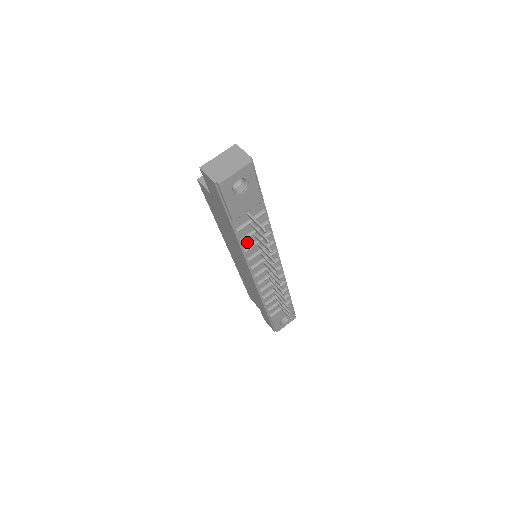
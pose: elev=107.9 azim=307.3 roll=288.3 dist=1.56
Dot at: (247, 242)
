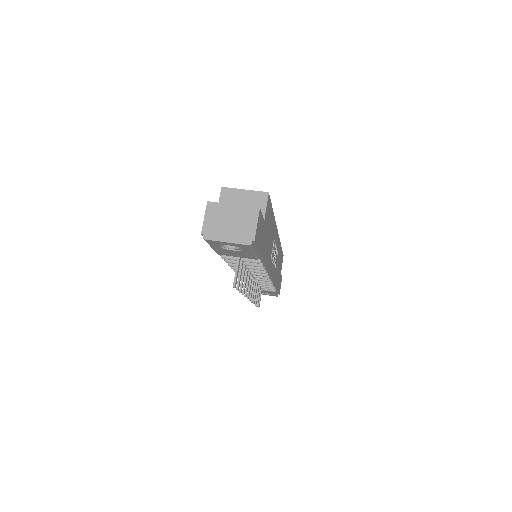
Dot at: occluded
